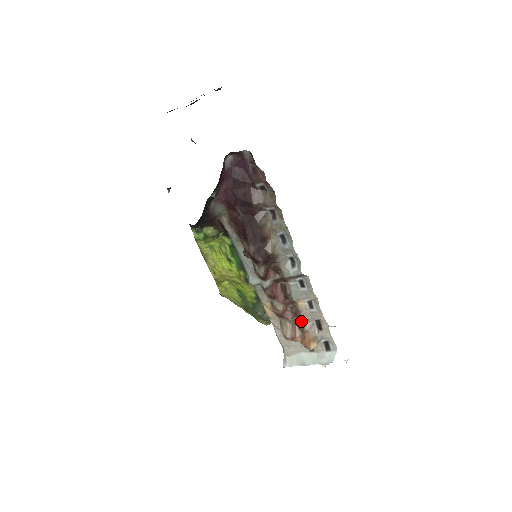
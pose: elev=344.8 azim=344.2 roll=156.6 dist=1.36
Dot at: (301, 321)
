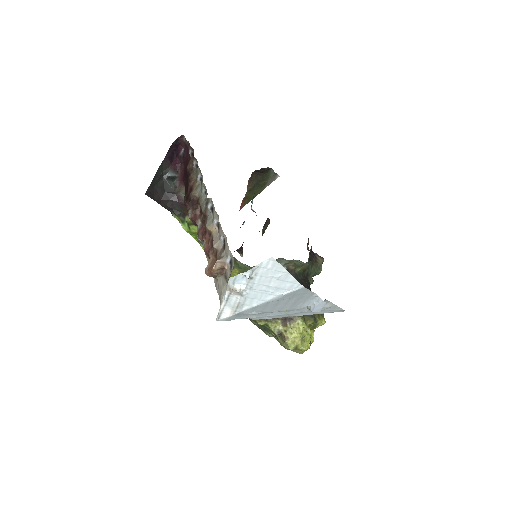
Dot at: (213, 247)
